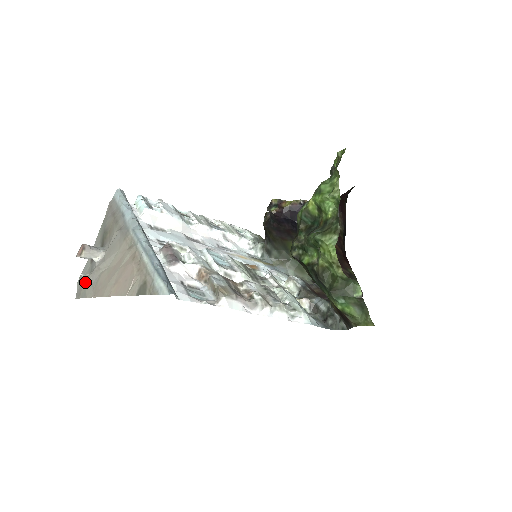
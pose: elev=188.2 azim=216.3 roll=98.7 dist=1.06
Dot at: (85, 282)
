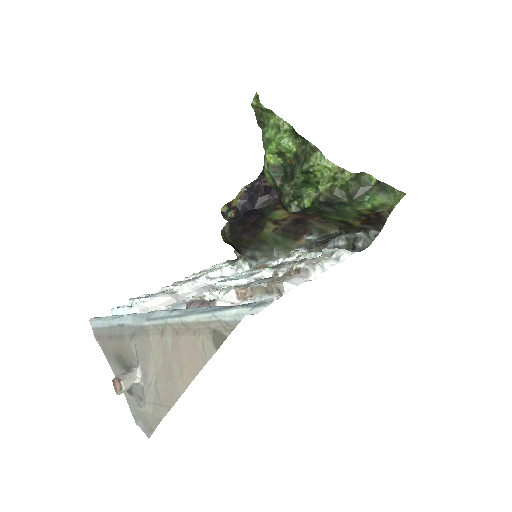
Dot at: (146, 411)
